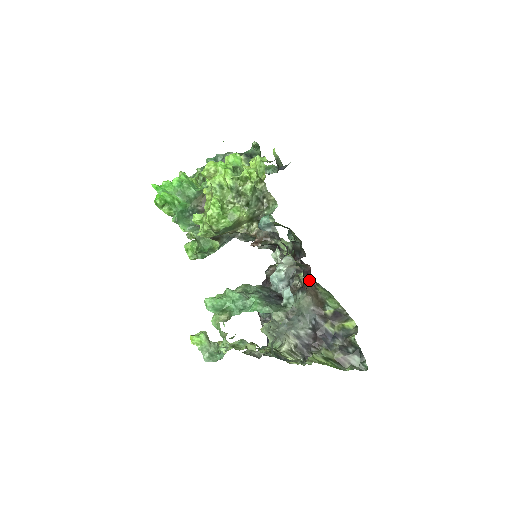
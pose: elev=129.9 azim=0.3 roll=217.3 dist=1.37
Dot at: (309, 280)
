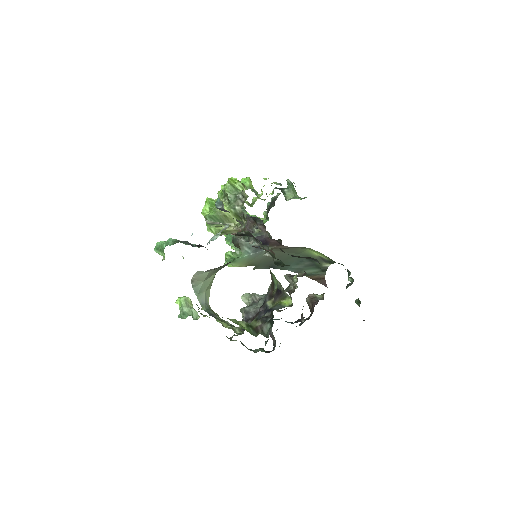
Dot at: occluded
